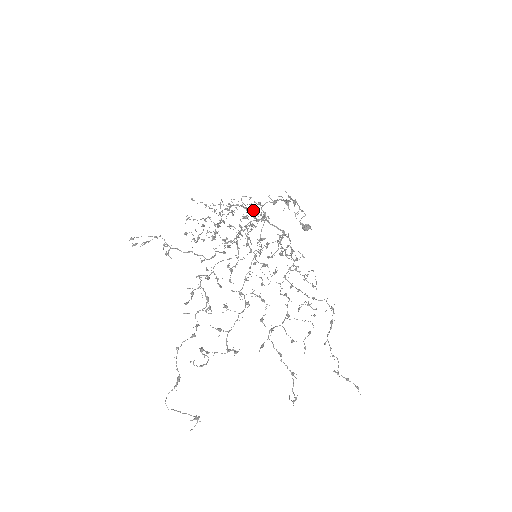
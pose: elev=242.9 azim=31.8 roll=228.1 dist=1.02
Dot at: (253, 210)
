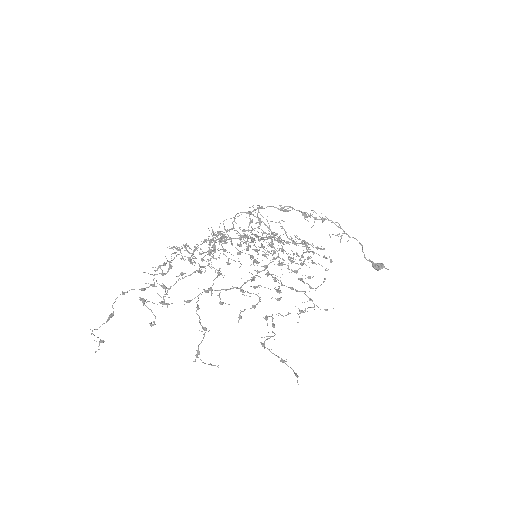
Dot at: occluded
